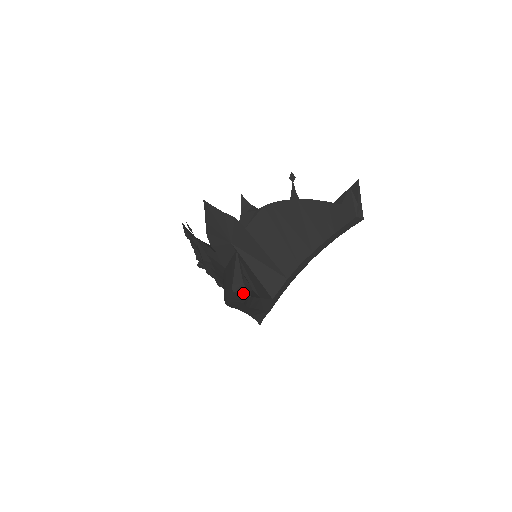
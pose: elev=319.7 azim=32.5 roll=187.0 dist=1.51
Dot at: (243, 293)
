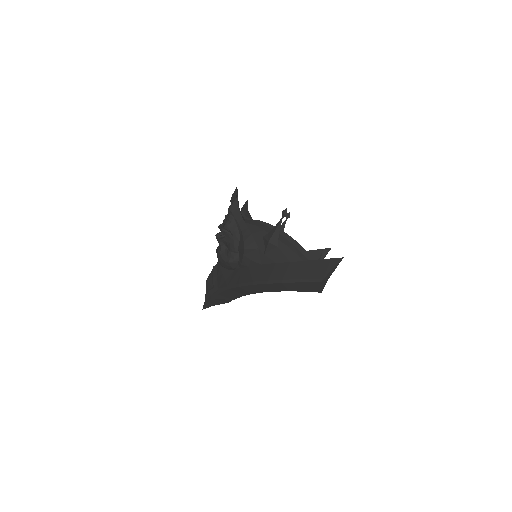
Dot at: (322, 287)
